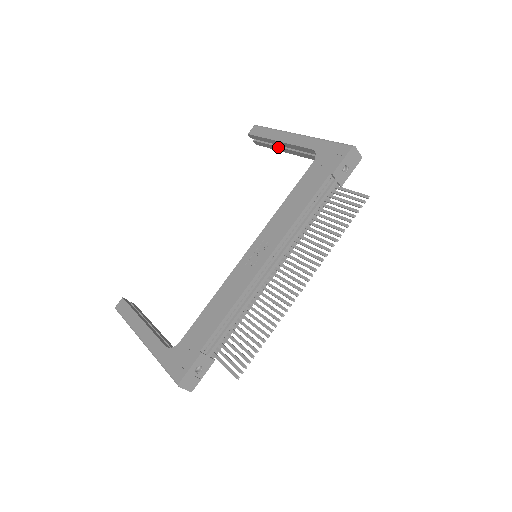
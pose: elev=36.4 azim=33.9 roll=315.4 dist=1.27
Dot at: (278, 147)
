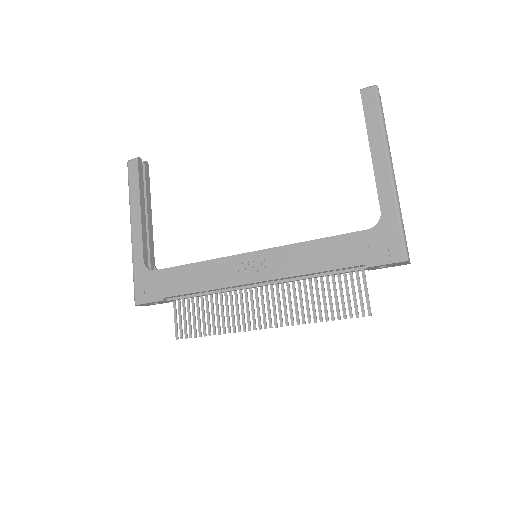
Dot at: occluded
